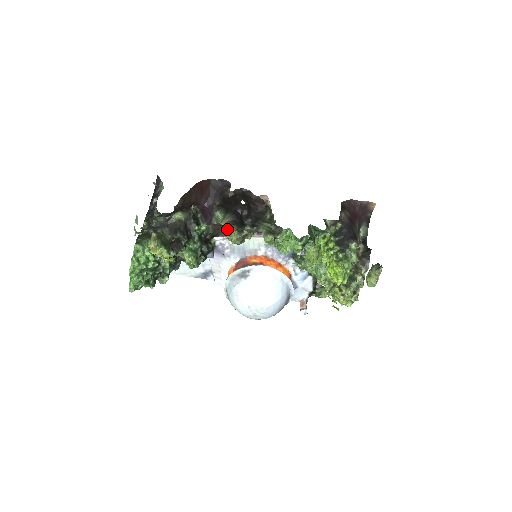
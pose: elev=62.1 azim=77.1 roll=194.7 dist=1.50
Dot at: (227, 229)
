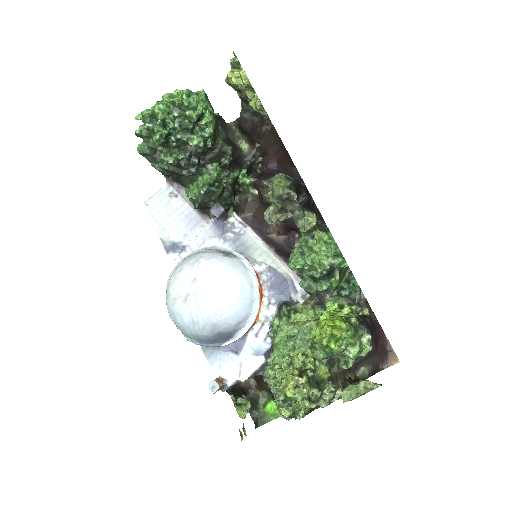
Dot at: (283, 176)
